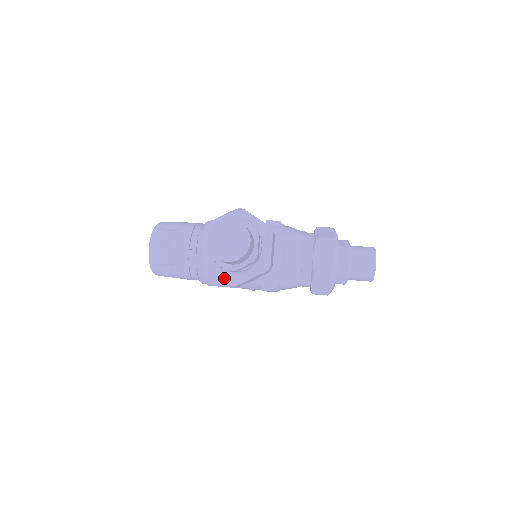
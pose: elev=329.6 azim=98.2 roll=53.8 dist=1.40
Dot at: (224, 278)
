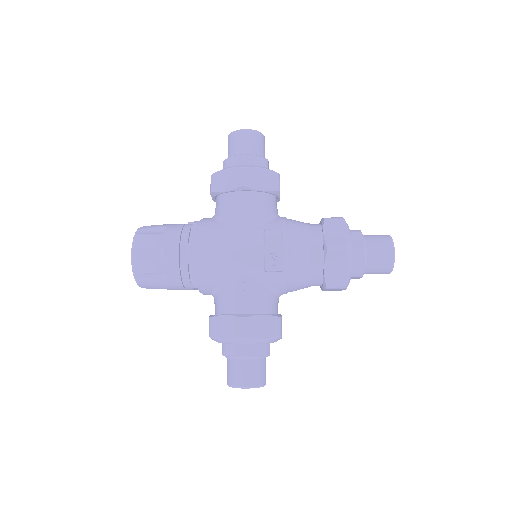
Dot at: (234, 167)
